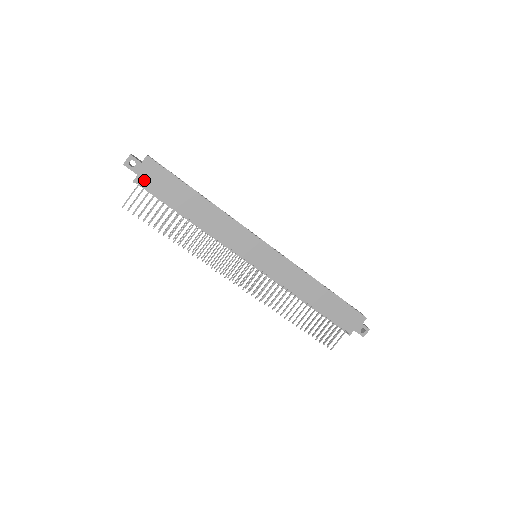
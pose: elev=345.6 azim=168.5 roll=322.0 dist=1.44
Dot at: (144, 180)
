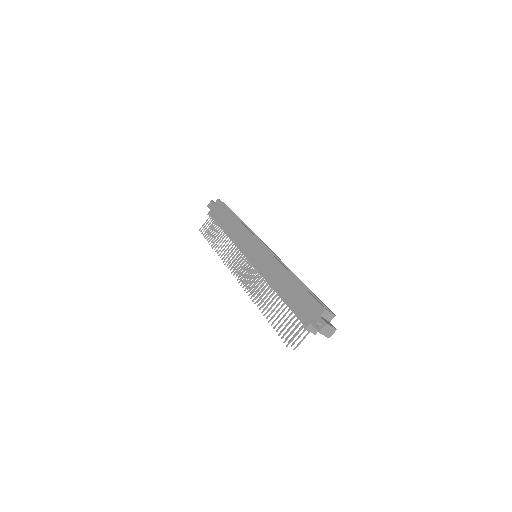
Dot at: (212, 212)
